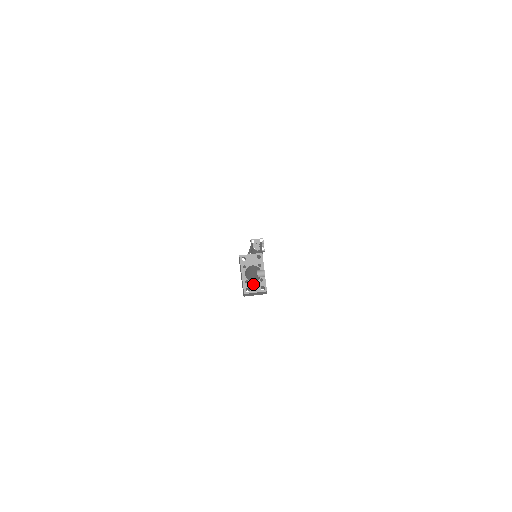
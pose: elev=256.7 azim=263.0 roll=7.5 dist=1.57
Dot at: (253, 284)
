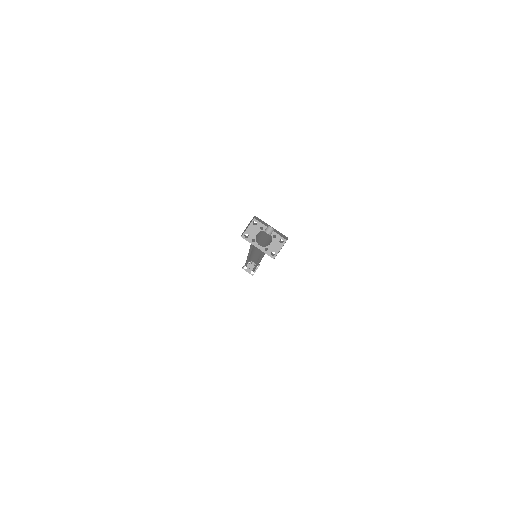
Dot at: (272, 246)
